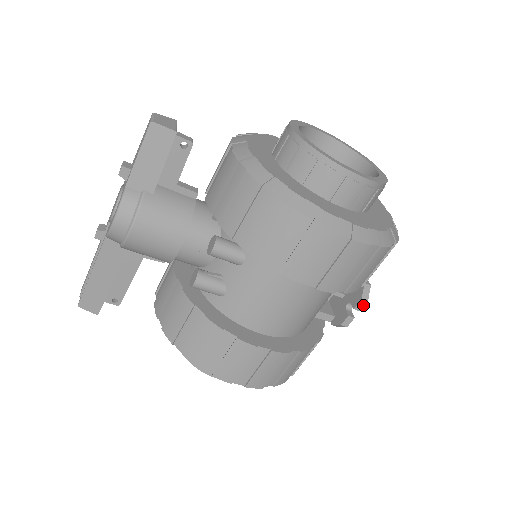
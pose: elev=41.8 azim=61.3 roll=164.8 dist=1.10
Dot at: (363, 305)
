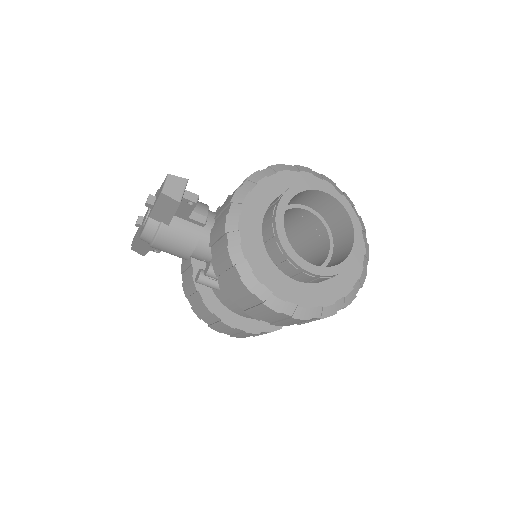
Dot at: occluded
